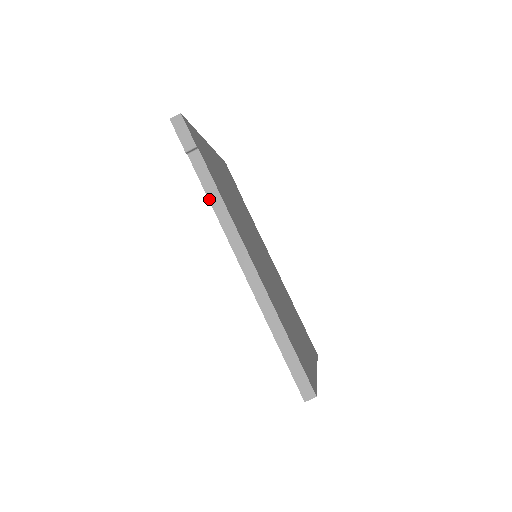
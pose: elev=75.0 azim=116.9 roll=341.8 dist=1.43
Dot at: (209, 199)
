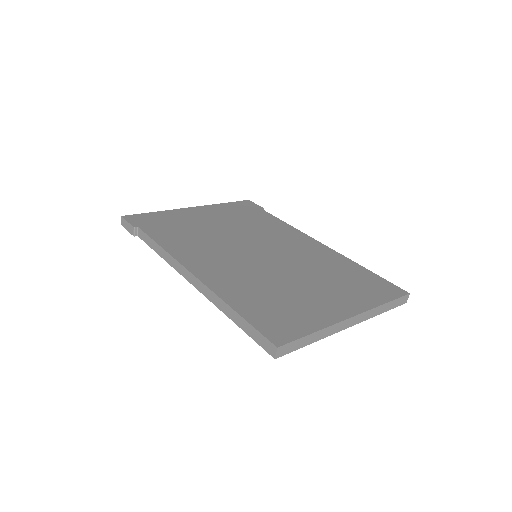
Dot at: (157, 253)
